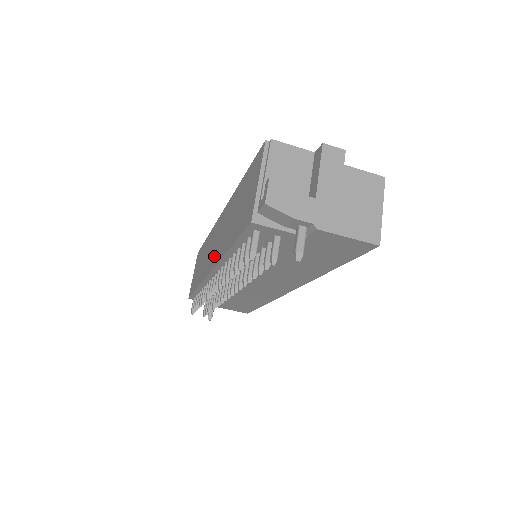
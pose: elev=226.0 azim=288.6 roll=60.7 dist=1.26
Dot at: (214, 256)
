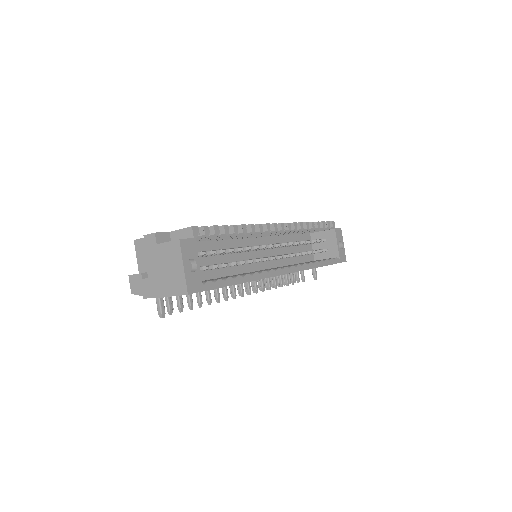
Dot at: occluded
